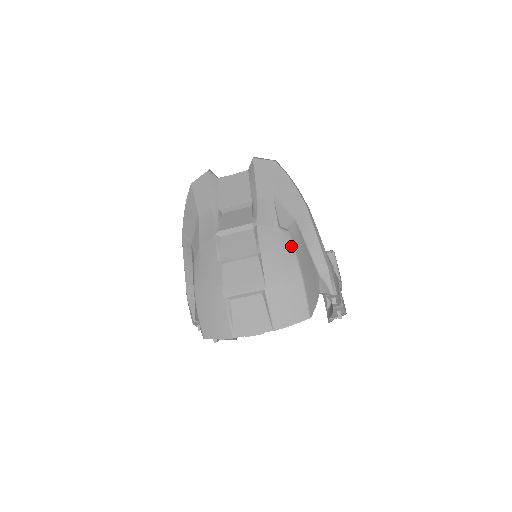
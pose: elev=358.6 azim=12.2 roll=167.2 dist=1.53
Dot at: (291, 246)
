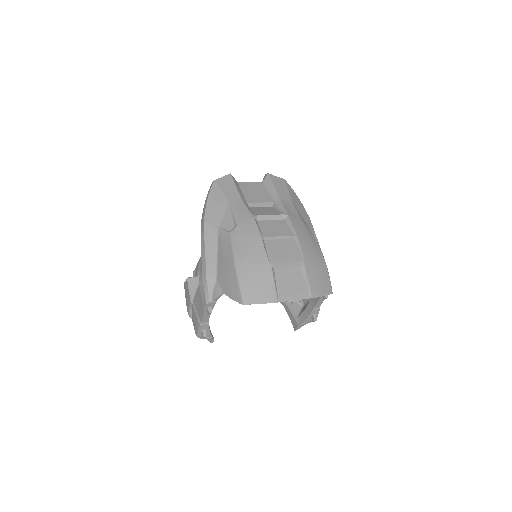
Dot at: (313, 237)
